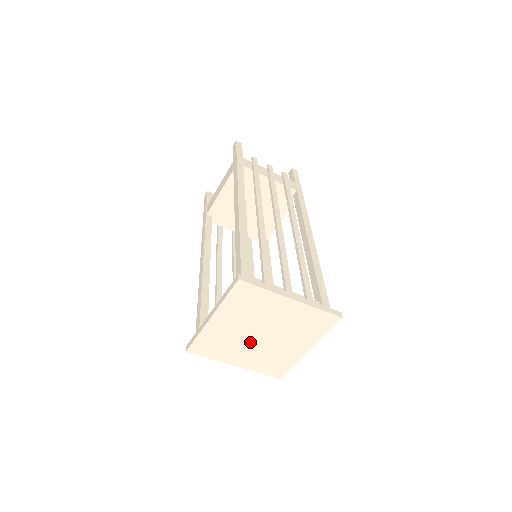
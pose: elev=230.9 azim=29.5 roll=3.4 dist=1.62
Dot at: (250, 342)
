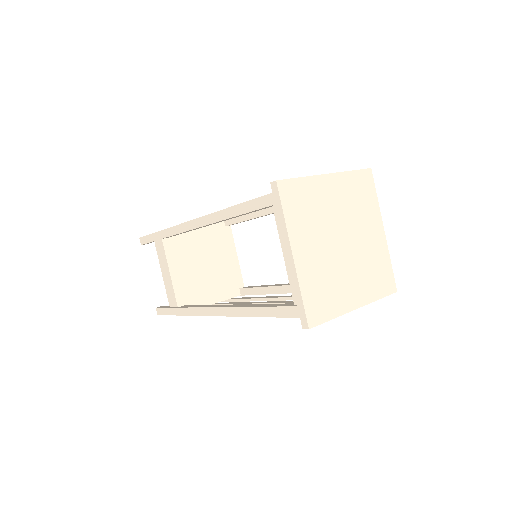
Dot at: (342, 261)
